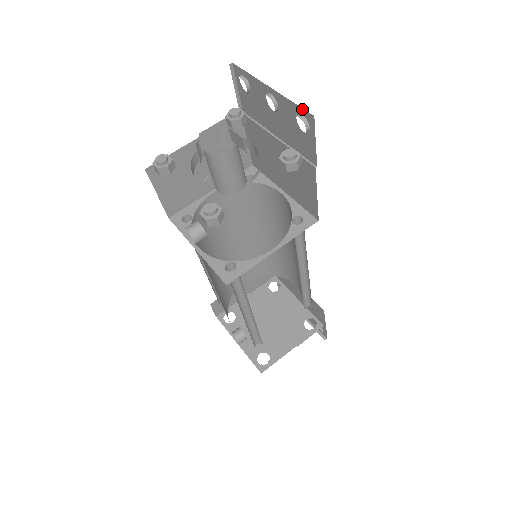
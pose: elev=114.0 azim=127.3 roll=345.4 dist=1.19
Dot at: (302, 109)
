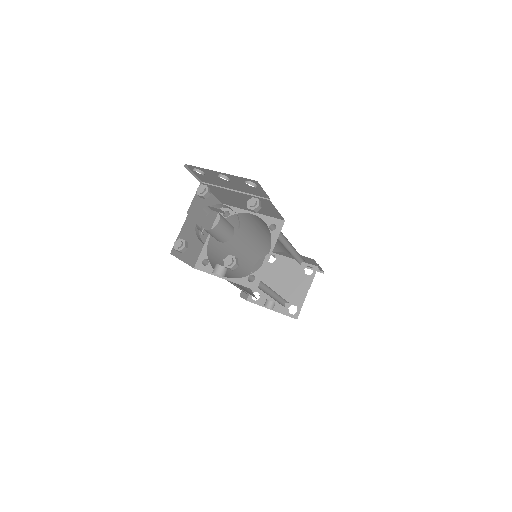
Dot at: (247, 179)
